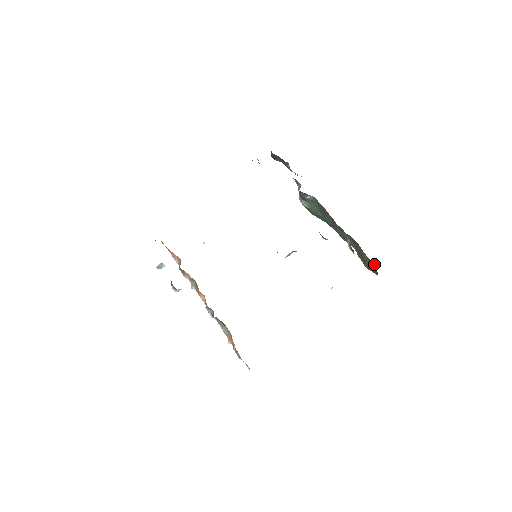
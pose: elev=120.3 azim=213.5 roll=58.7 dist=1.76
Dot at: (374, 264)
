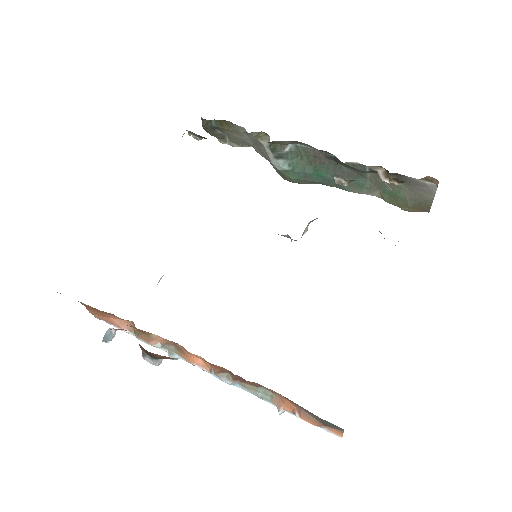
Dot at: (432, 186)
